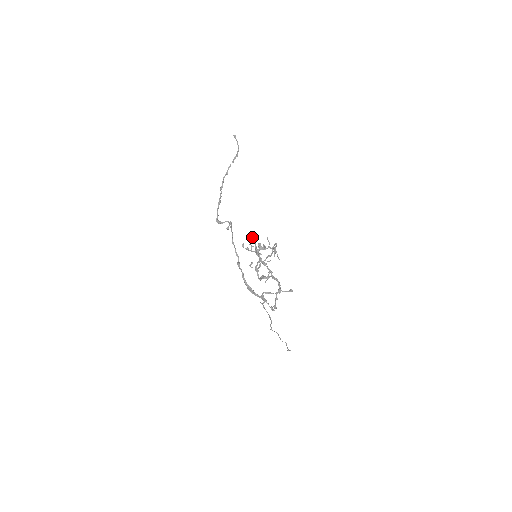
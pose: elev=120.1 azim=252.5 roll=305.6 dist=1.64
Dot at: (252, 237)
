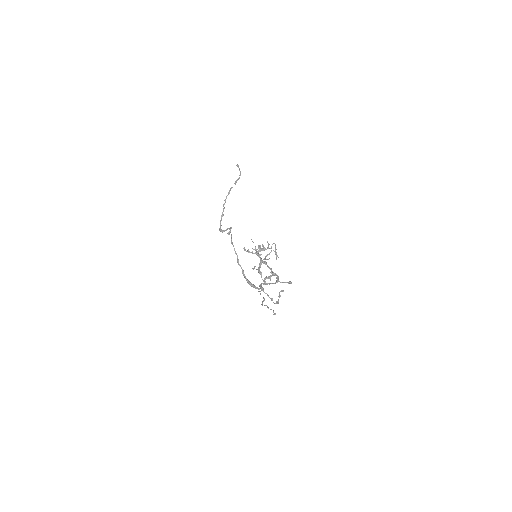
Dot at: occluded
